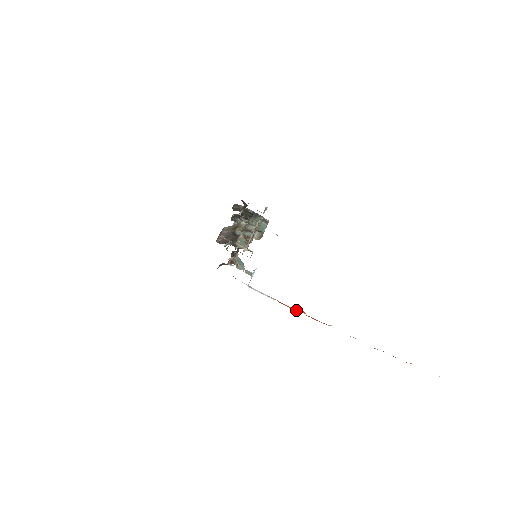
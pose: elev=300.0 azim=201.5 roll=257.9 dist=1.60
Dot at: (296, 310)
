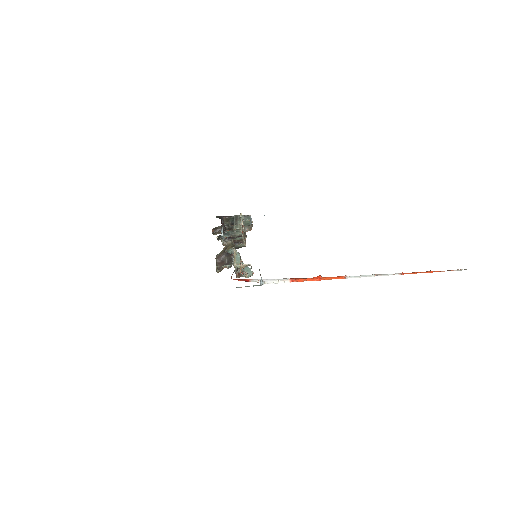
Dot at: (313, 280)
